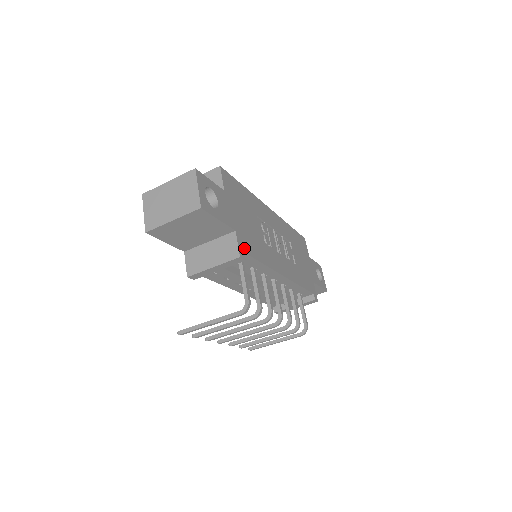
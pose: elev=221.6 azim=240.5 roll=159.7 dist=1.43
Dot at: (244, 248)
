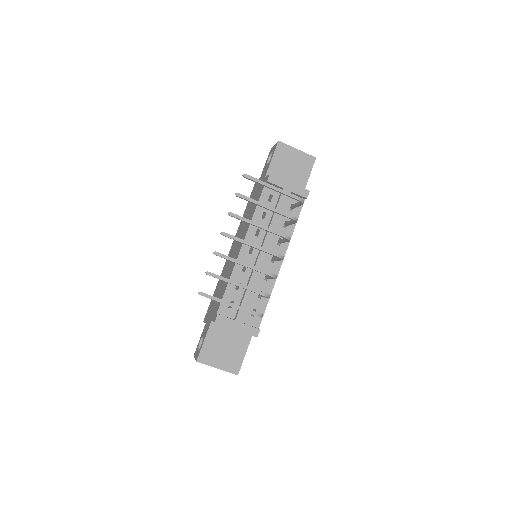
Dot at: occluded
